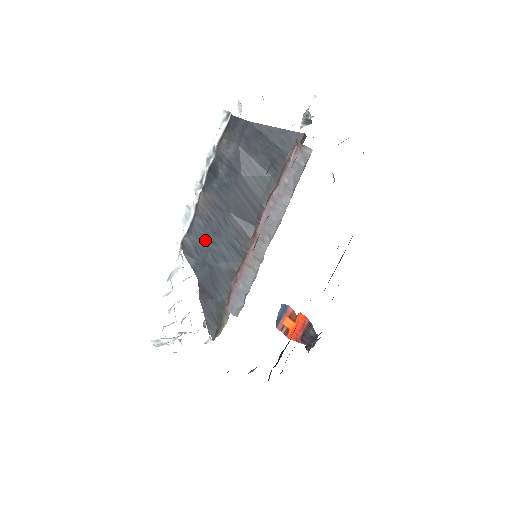
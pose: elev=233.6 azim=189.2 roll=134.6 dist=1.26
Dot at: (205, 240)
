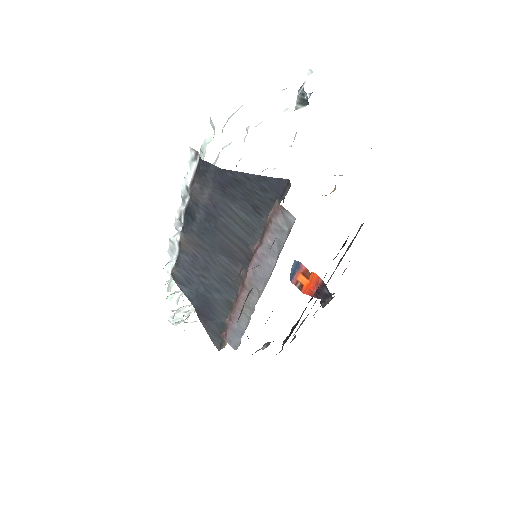
Dot at: (195, 274)
